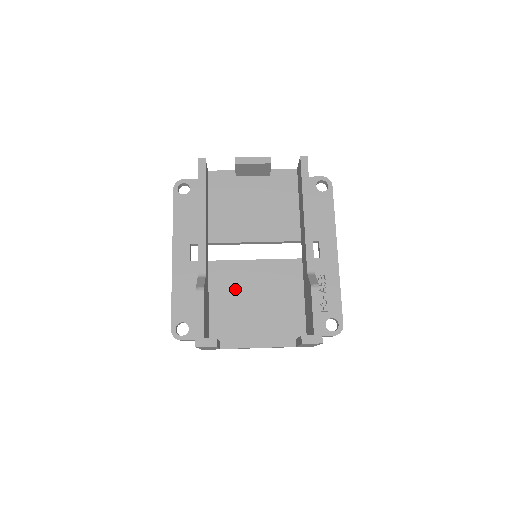
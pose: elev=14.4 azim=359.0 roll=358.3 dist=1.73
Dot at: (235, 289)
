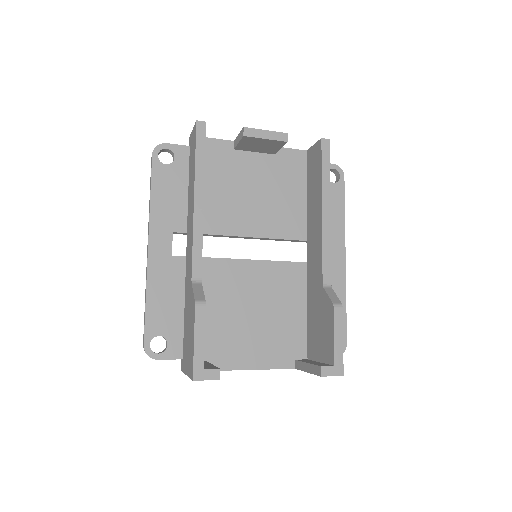
Dot at: (227, 296)
